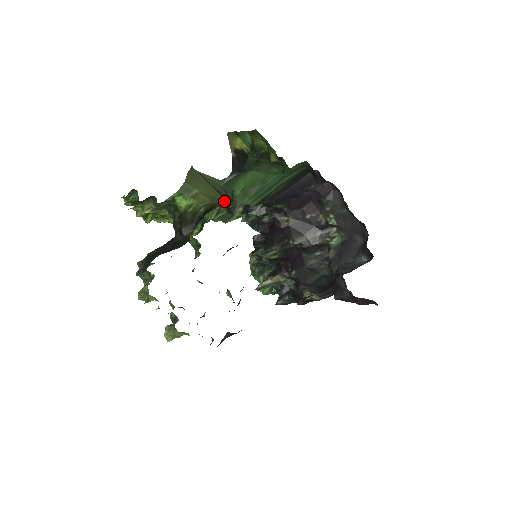
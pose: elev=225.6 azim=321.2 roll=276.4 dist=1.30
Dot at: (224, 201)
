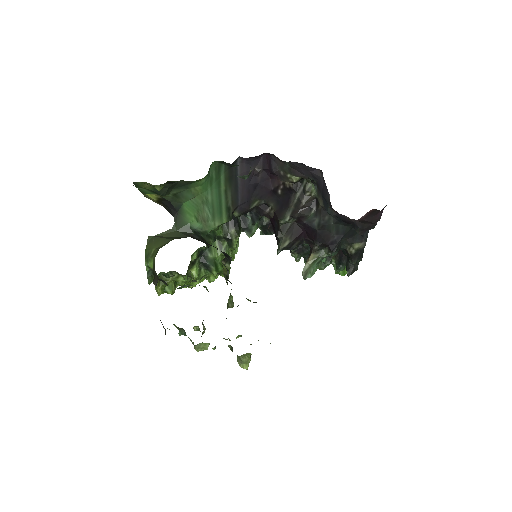
Dot at: occluded
